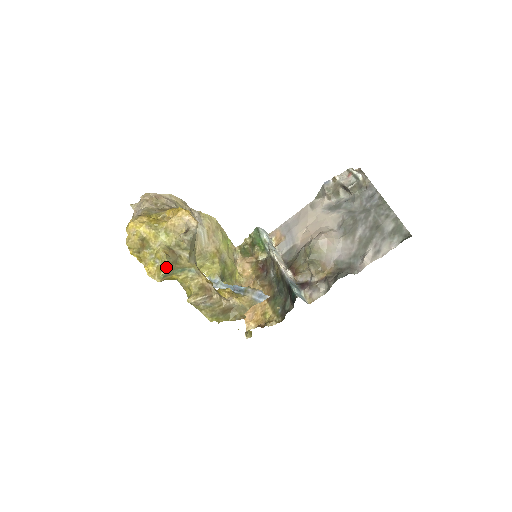
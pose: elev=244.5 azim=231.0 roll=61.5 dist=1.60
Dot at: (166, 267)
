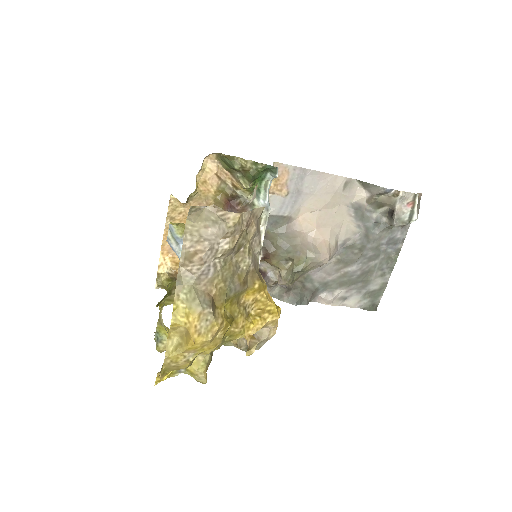
Dot at: occluded
